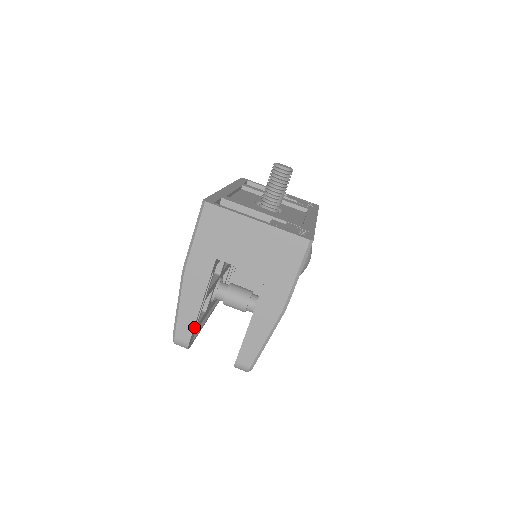
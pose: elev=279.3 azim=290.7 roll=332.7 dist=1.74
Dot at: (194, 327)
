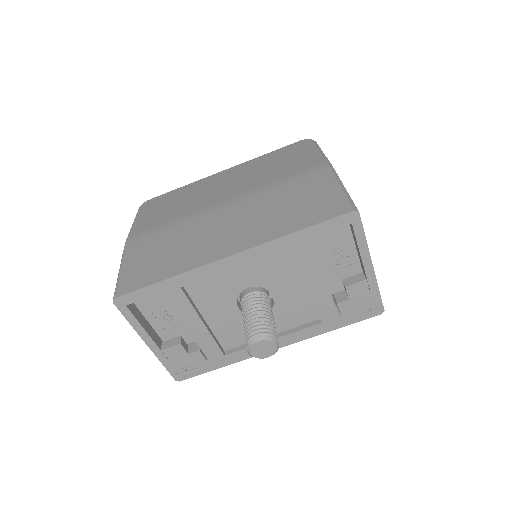
Dot at: occluded
